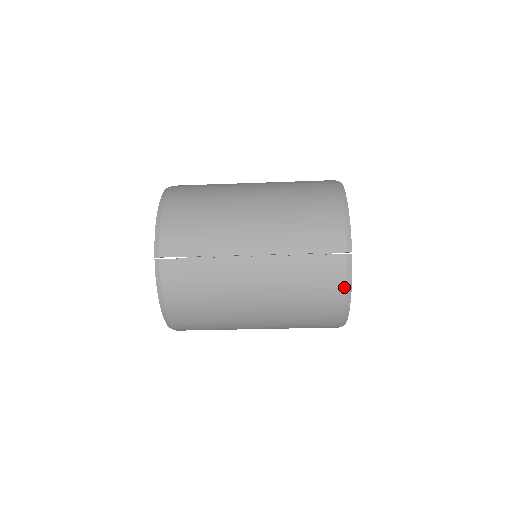
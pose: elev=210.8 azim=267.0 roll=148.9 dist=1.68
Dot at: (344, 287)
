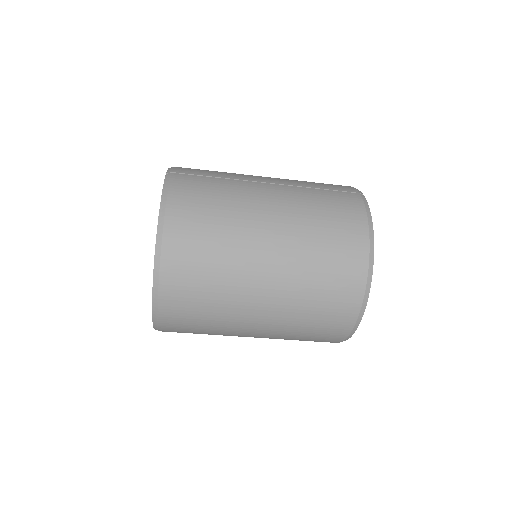
Dot at: (364, 214)
